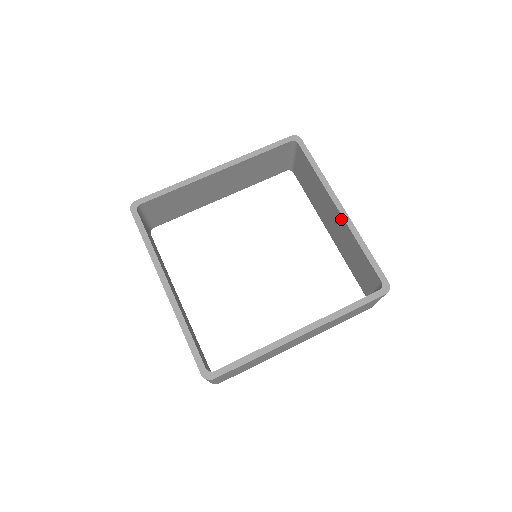
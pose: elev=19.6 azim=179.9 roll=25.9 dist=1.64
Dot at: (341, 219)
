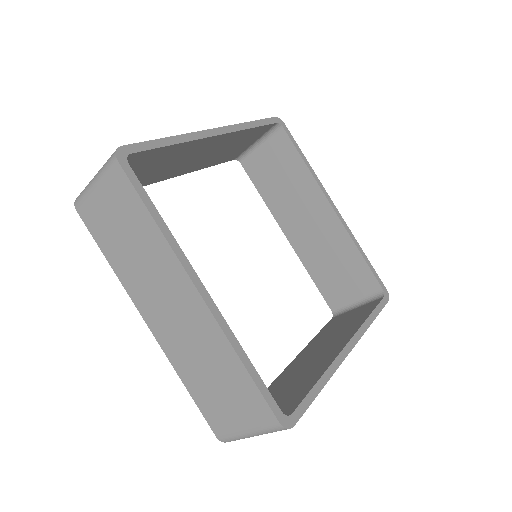
Dot at: (334, 220)
